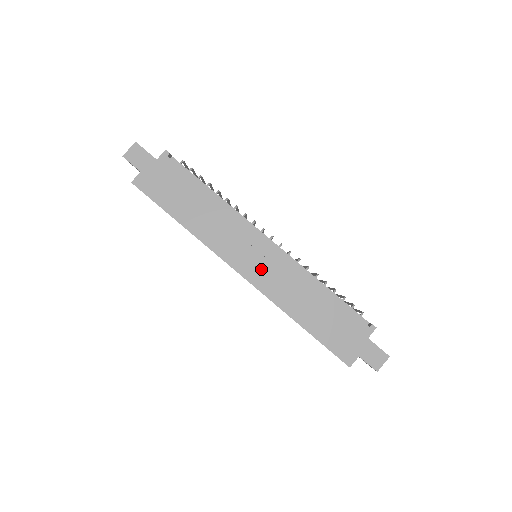
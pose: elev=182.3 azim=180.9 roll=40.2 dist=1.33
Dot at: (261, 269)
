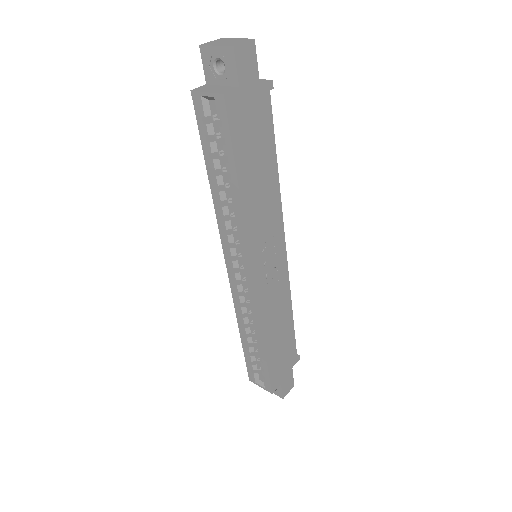
Dot at: (269, 279)
